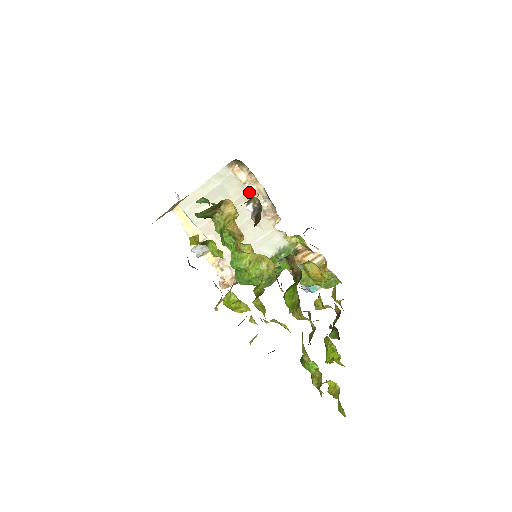
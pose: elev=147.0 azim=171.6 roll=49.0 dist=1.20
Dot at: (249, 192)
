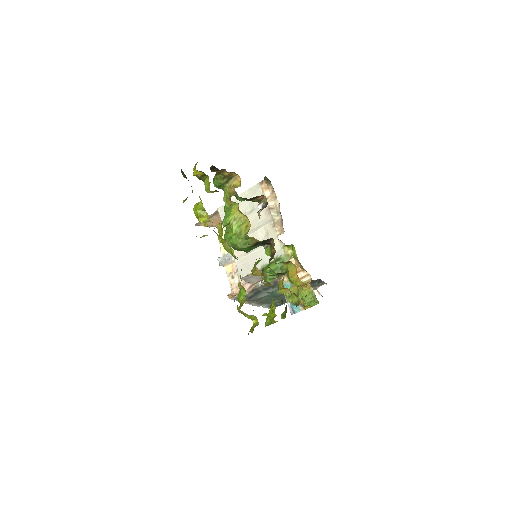
Dot at: (268, 206)
